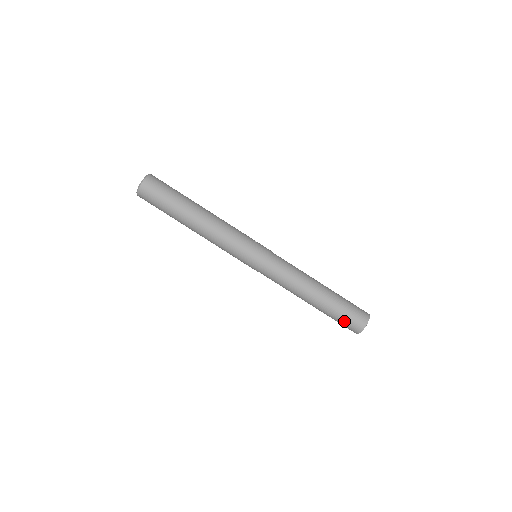
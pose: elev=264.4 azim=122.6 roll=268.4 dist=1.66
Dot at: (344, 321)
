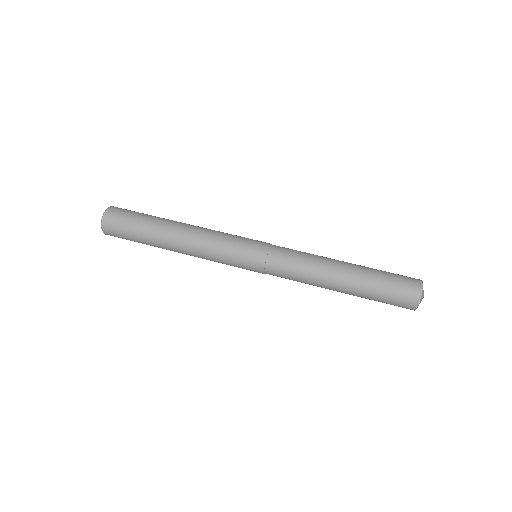
Dot at: (395, 280)
